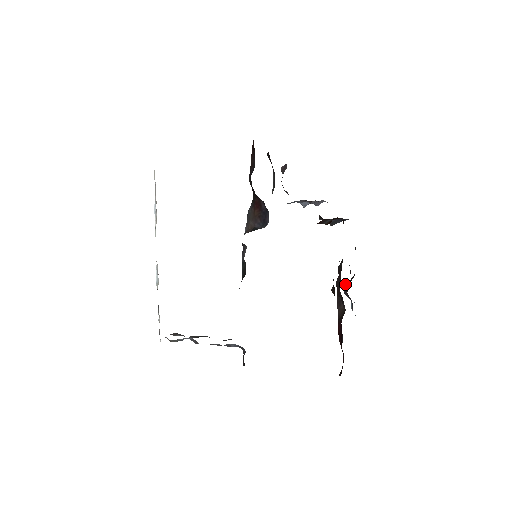
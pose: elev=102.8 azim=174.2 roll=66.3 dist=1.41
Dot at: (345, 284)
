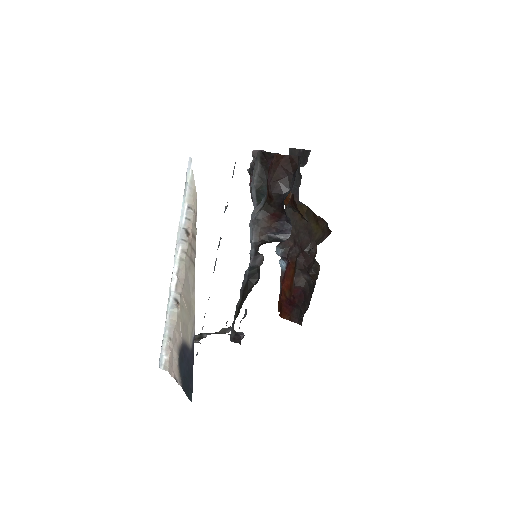
Dot at: (282, 249)
